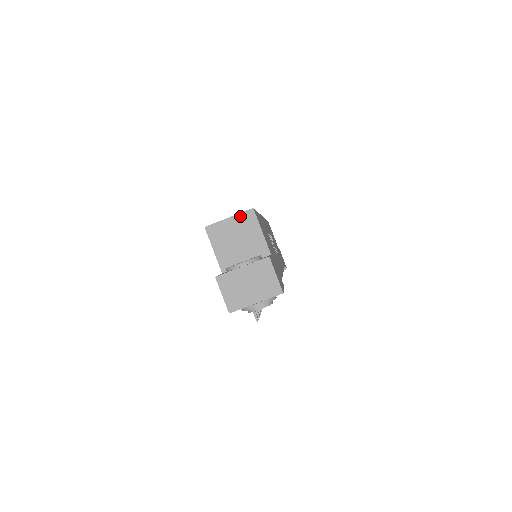
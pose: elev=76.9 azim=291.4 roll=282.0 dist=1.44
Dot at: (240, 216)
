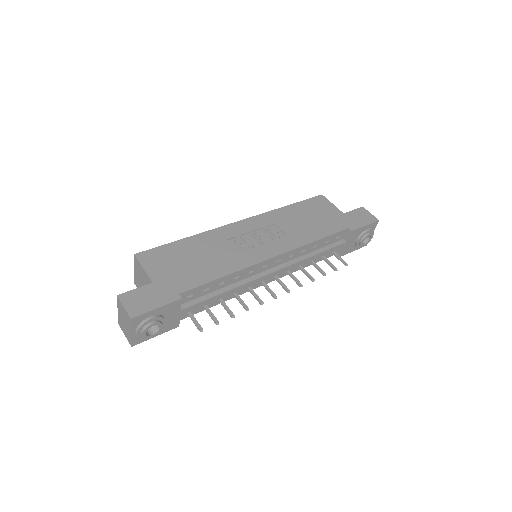
Dot at: (135, 265)
